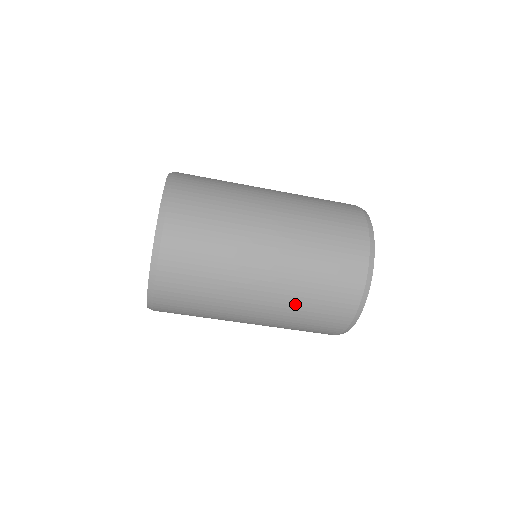
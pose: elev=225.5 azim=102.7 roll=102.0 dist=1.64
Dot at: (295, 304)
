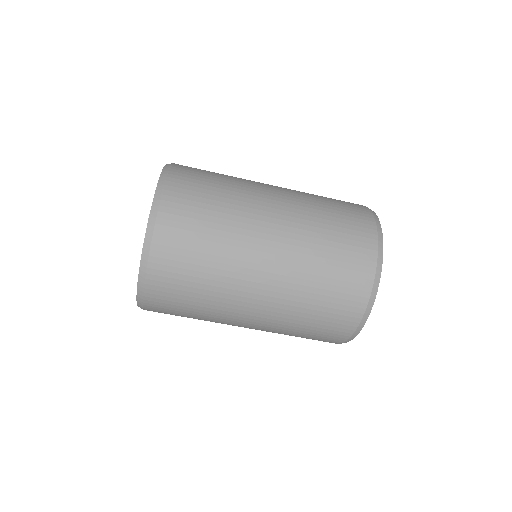
Dot at: (312, 220)
